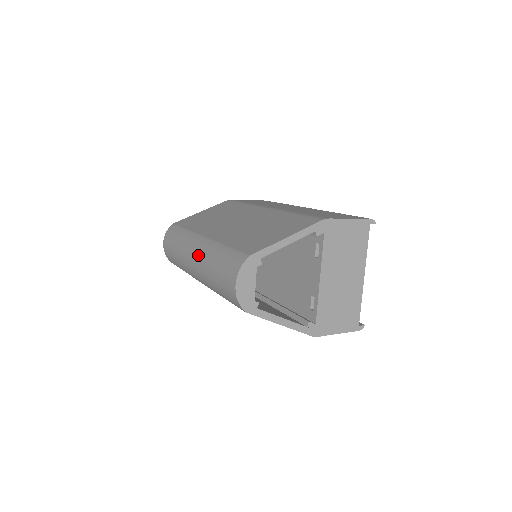
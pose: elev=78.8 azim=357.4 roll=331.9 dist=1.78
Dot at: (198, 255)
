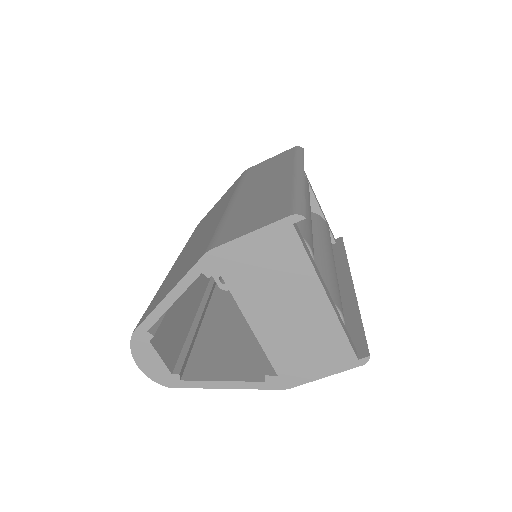
Dot at: occluded
